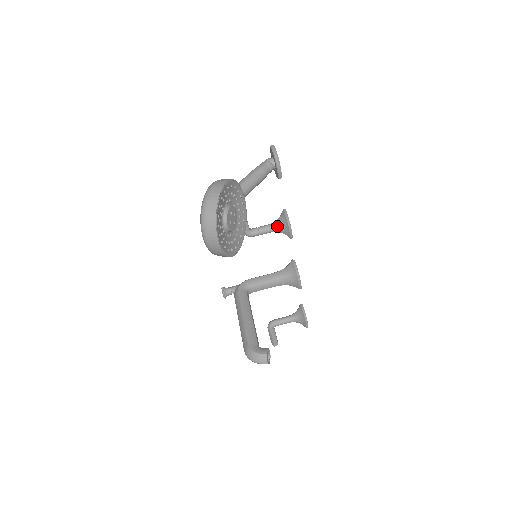
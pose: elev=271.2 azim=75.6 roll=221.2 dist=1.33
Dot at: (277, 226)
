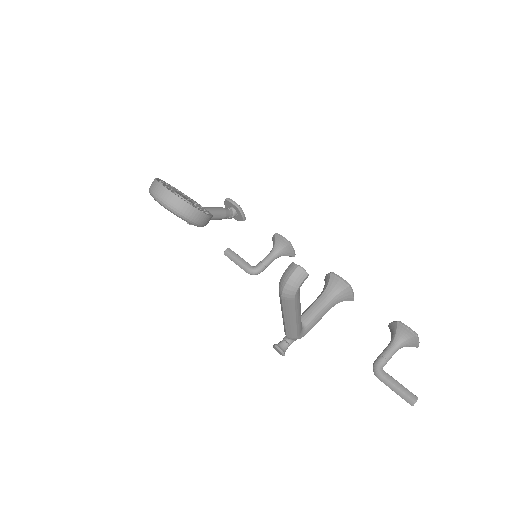
Dot at: (273, 248)
